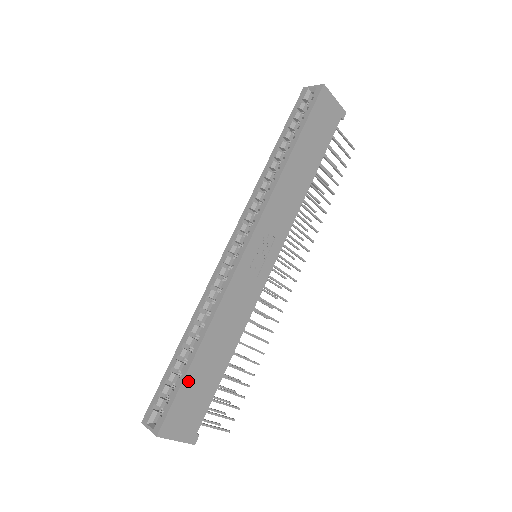
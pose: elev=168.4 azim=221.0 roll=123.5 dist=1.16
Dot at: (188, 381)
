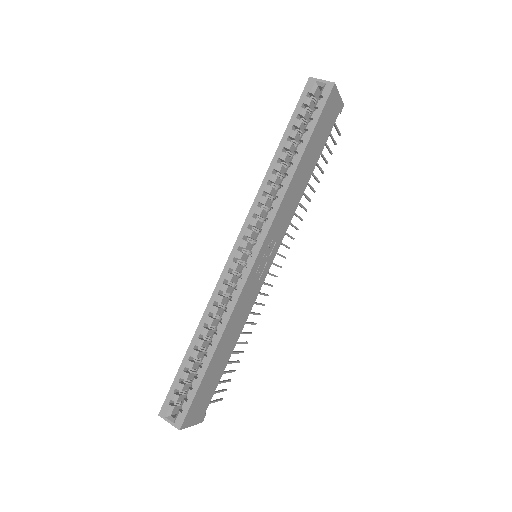
Dot at: (204, 381)
